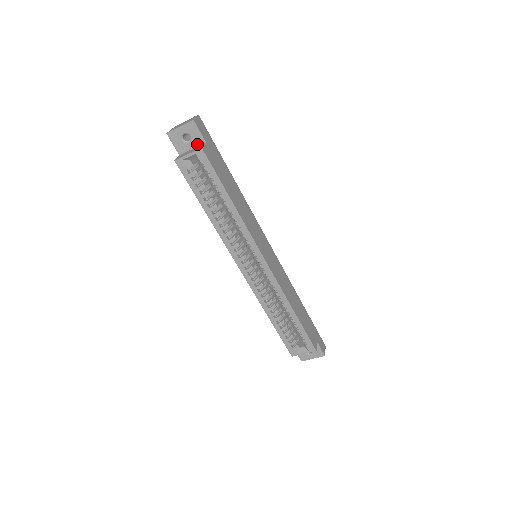
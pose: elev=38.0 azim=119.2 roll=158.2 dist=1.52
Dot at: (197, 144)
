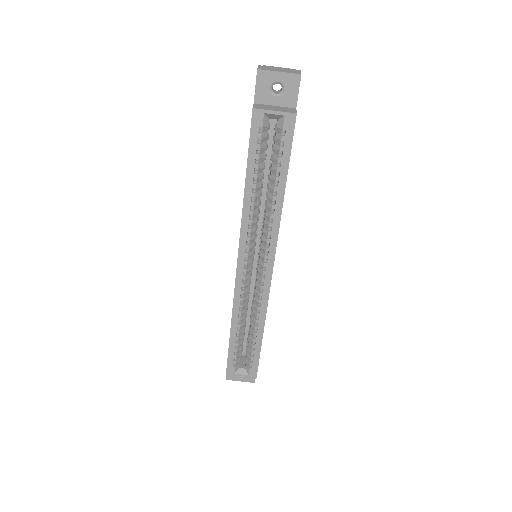
Dot at: (284, 104)
